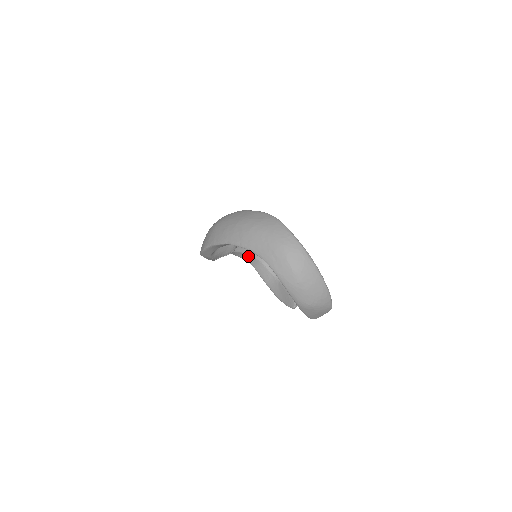
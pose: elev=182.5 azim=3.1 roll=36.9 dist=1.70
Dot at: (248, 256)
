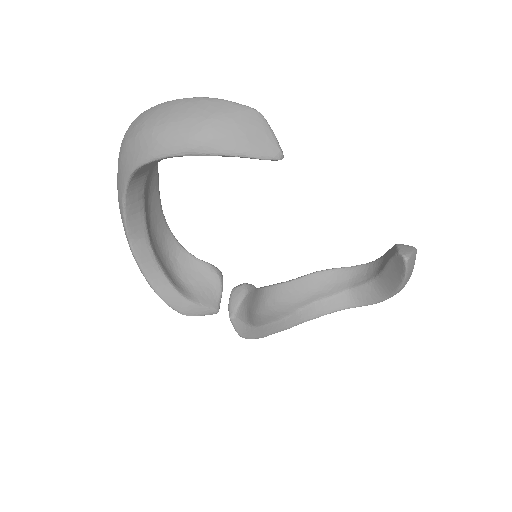
Dot at: (325, 302)
